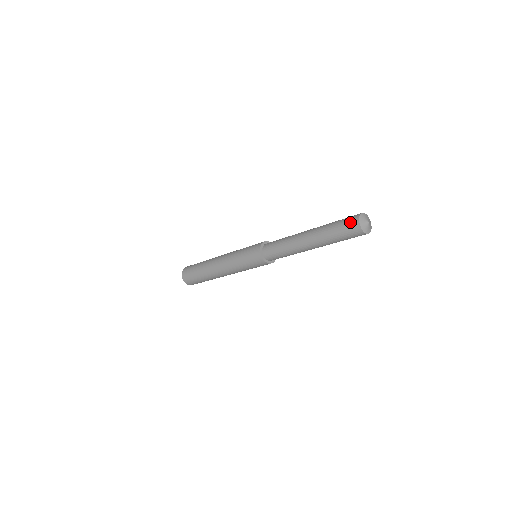
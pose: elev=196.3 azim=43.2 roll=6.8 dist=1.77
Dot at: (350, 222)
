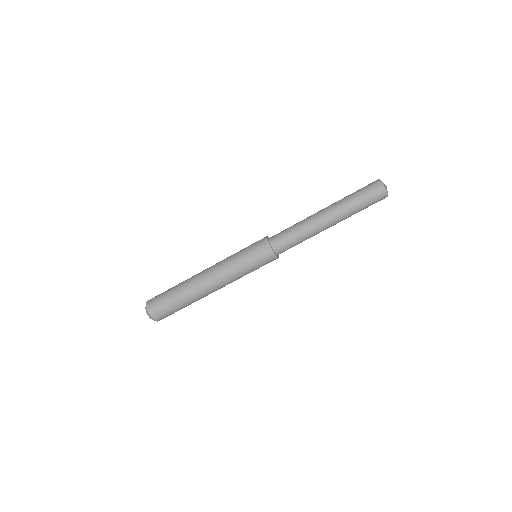
Dot at: (370, 183)
